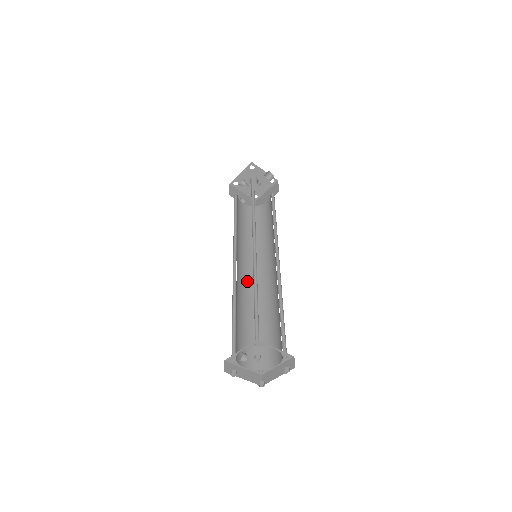
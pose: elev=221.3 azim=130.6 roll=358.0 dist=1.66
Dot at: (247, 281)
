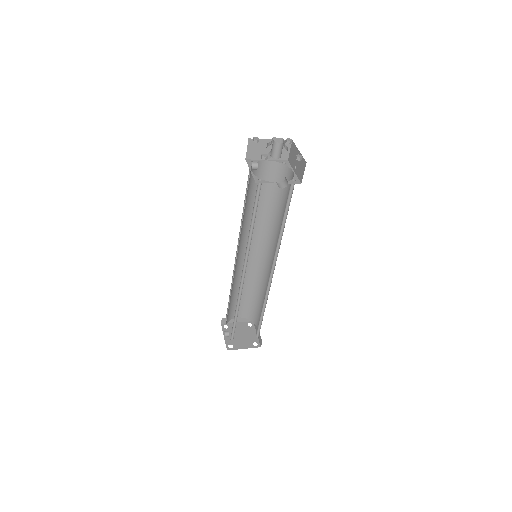
Dot at: (253, 257)
